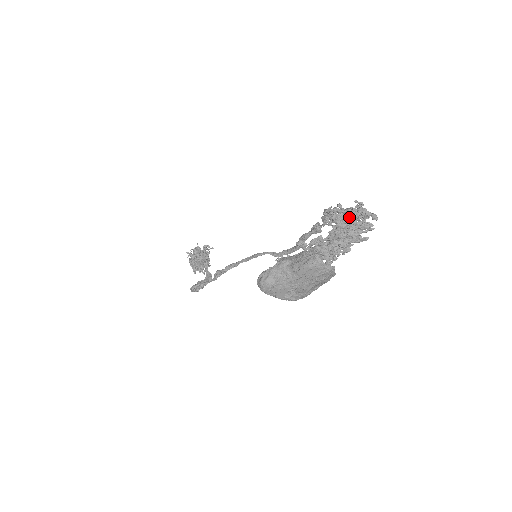
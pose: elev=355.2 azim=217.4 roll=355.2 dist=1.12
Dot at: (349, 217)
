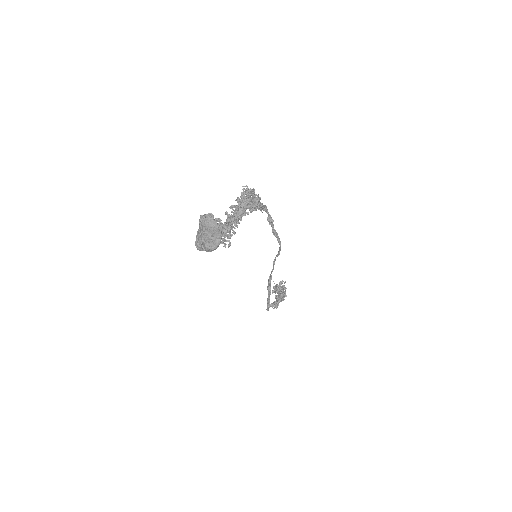
Dot at: occluded
